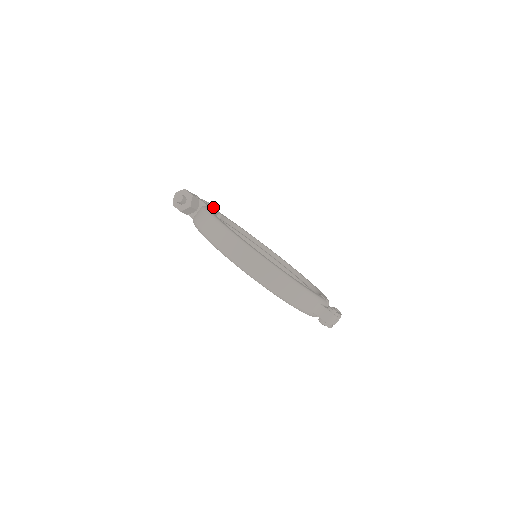
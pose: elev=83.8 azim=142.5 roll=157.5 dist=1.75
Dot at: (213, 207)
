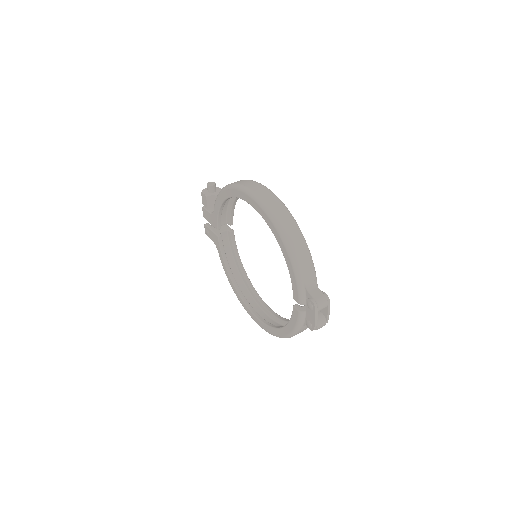
Dot at: occluded
